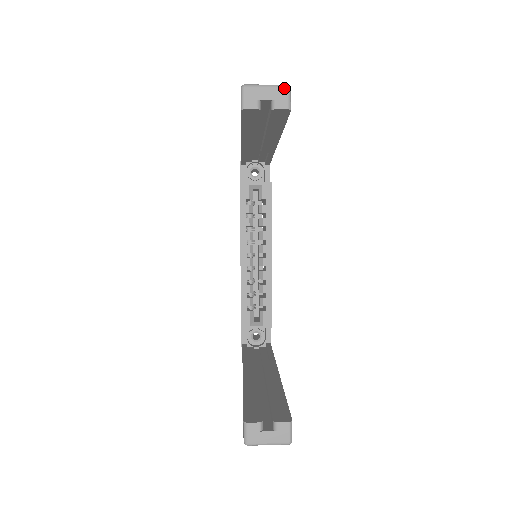
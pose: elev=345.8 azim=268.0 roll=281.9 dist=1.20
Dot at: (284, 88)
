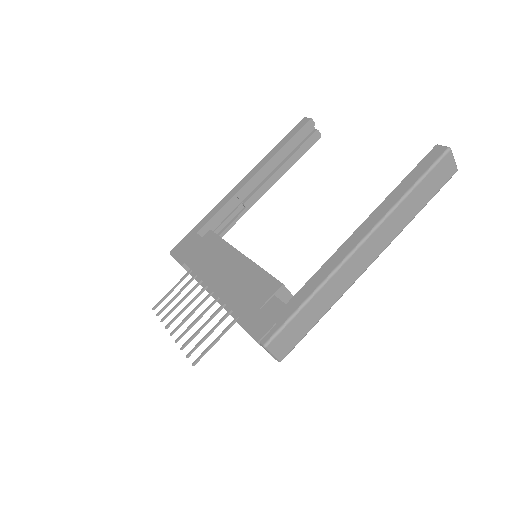
Dot at: occluded
